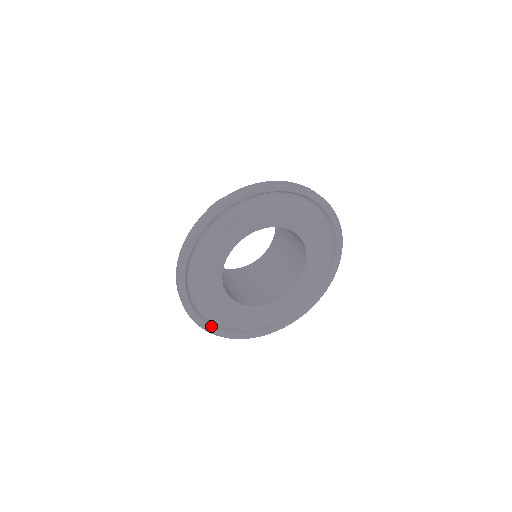
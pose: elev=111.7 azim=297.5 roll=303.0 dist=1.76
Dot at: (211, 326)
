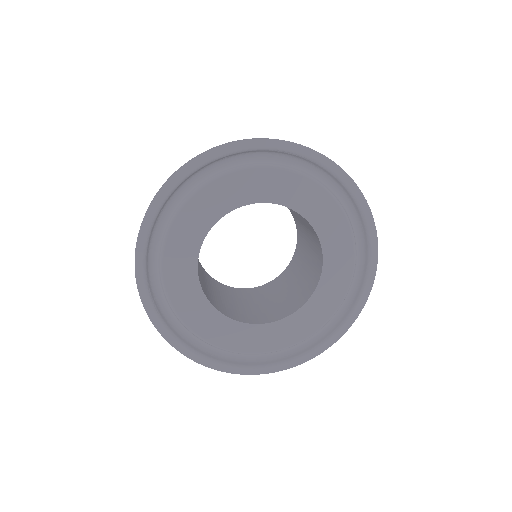
Dot at: (193, 350)
